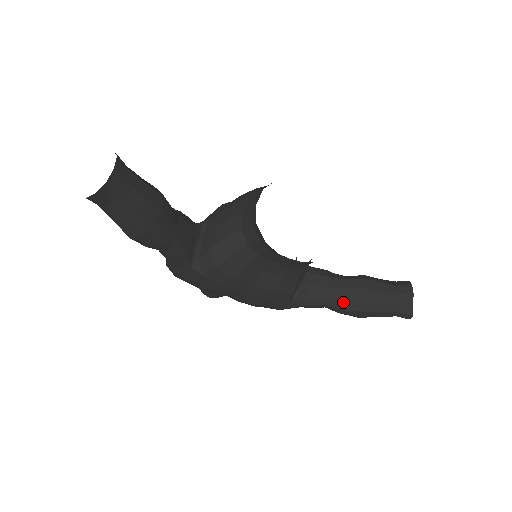
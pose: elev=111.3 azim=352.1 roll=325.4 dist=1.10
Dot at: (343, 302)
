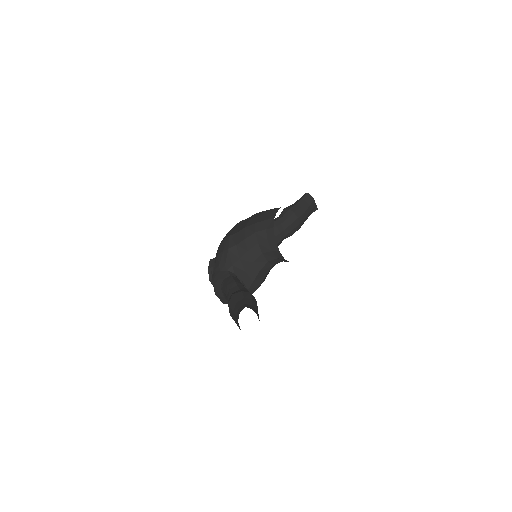
Dot at: (291, 233)
